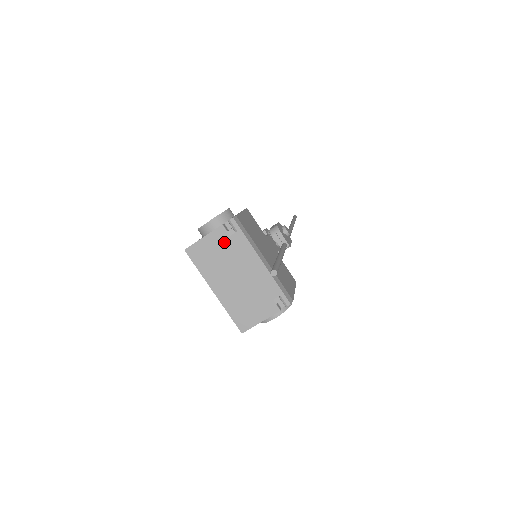
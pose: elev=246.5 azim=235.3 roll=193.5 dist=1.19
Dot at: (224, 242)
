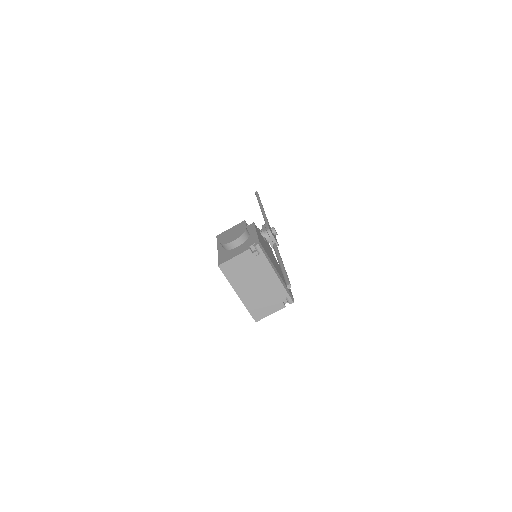
Dot at: (250, 261)
